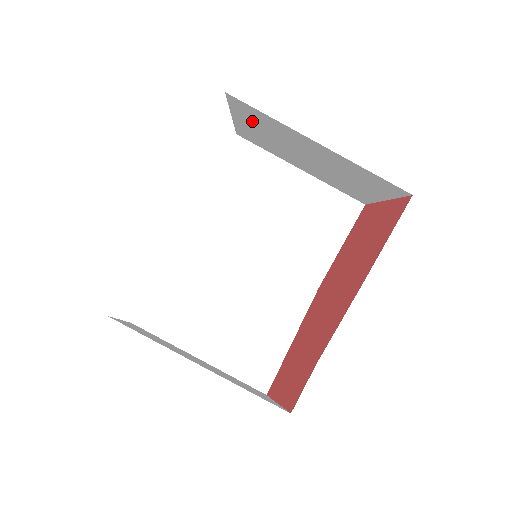
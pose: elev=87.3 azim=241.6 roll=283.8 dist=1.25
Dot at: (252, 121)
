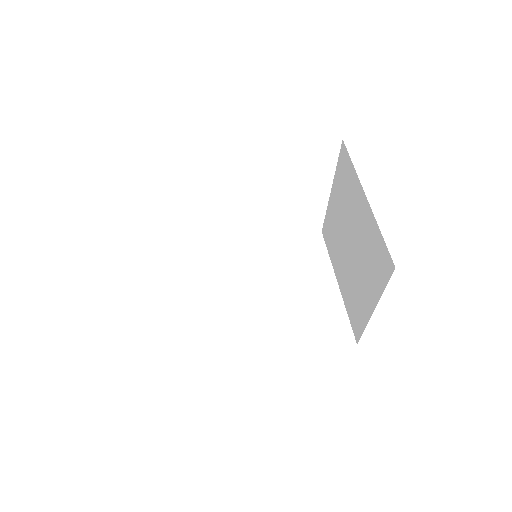
Dot at: (340, 187)
